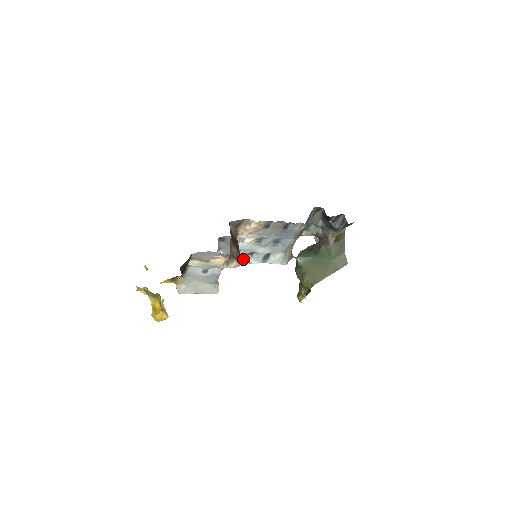
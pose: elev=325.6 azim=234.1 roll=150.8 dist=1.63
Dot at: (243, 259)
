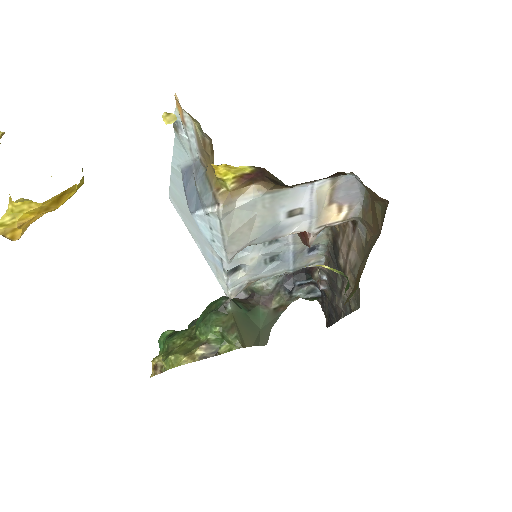
Dot at: occluded
